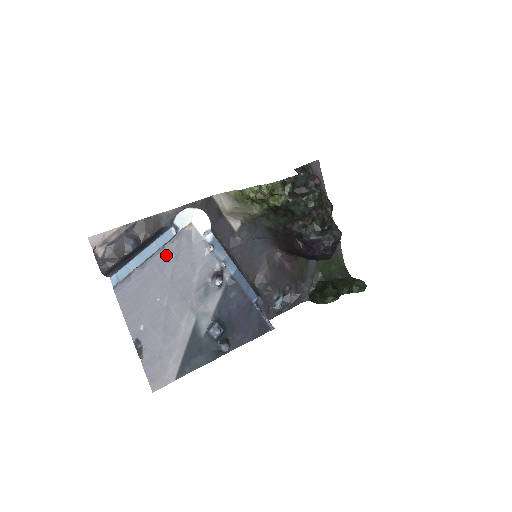
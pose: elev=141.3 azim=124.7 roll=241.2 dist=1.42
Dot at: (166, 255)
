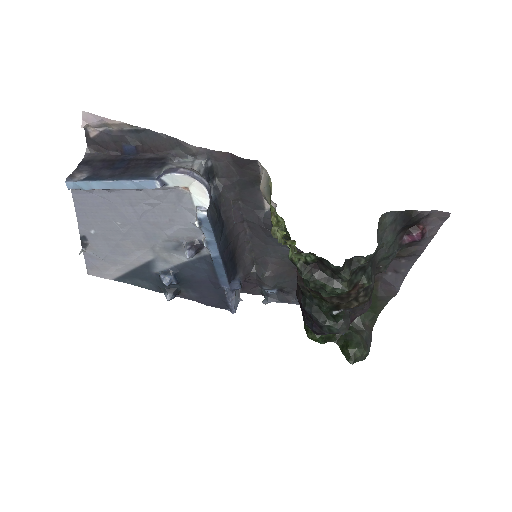
Dot at: (143, 196)
